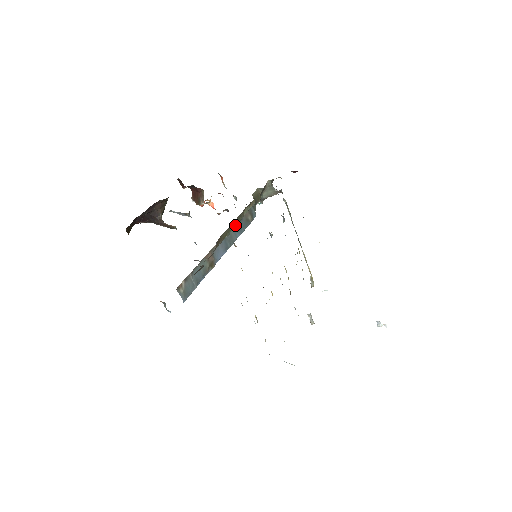
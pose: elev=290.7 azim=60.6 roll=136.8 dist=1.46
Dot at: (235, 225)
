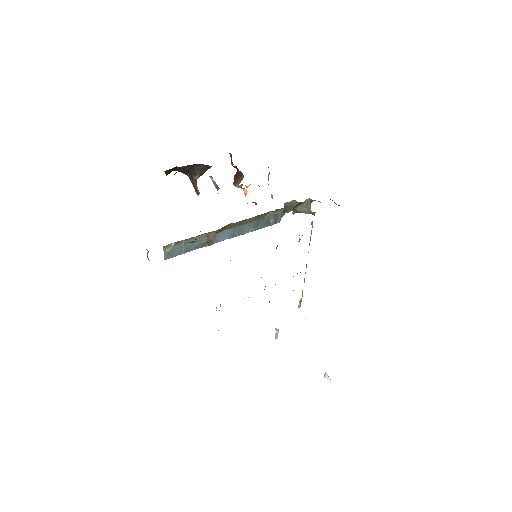
Dot at: (250, 221)
